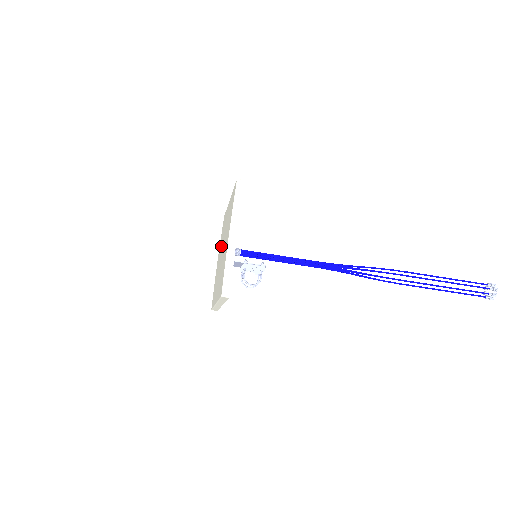
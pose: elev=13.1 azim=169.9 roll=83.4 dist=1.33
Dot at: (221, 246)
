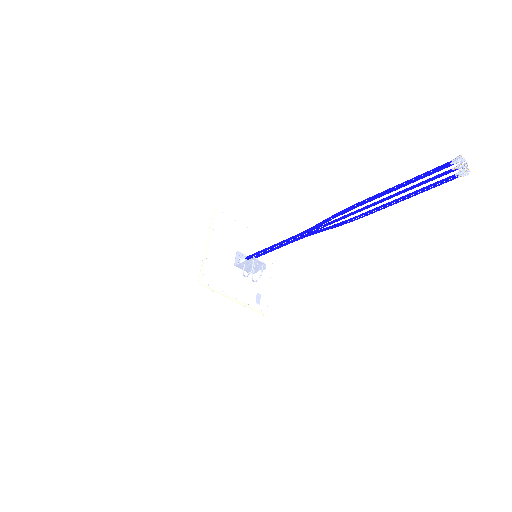
Dot at: occluded
